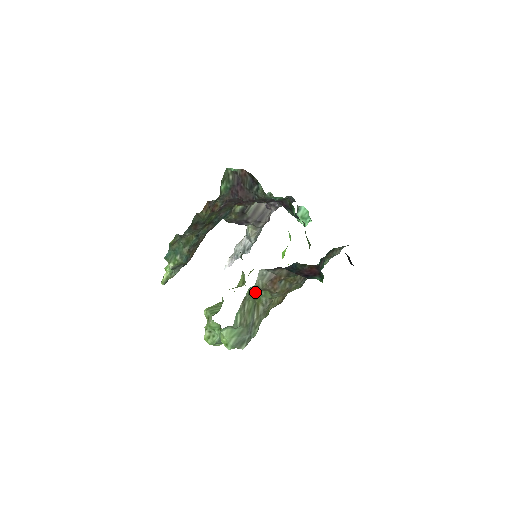
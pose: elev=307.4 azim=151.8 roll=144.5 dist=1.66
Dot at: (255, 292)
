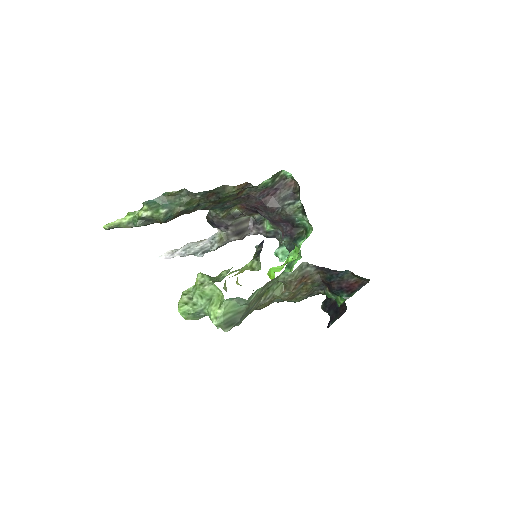
Dot at: (281, 280)
